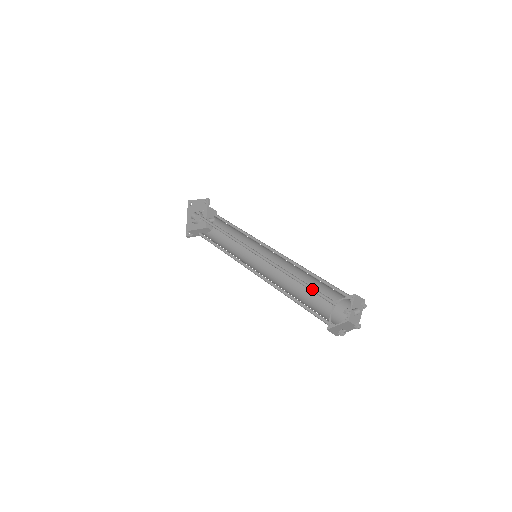
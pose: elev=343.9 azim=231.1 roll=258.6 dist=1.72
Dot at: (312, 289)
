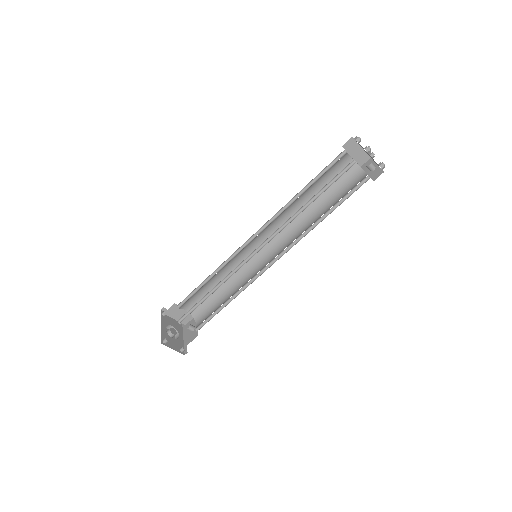
Dot at: (321, 176)
